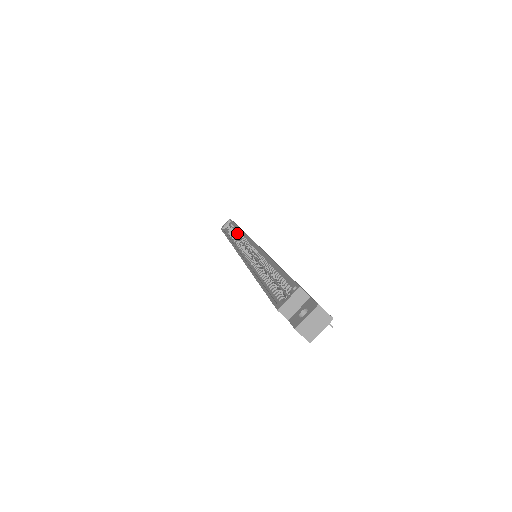
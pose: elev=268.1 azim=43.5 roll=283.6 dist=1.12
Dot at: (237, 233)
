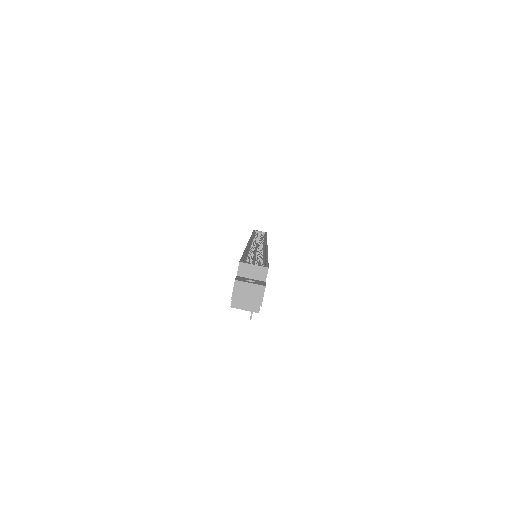
Dot at: (261, 238)
